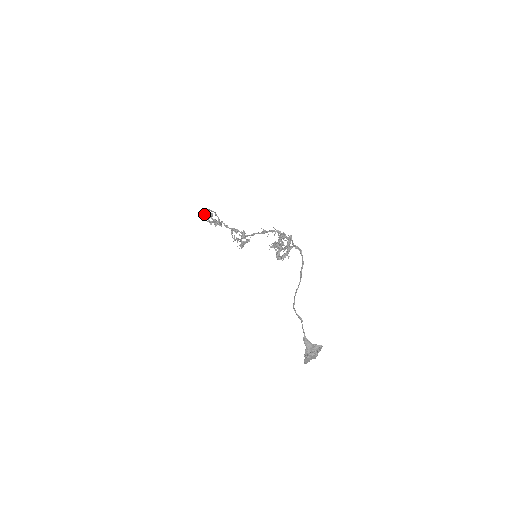
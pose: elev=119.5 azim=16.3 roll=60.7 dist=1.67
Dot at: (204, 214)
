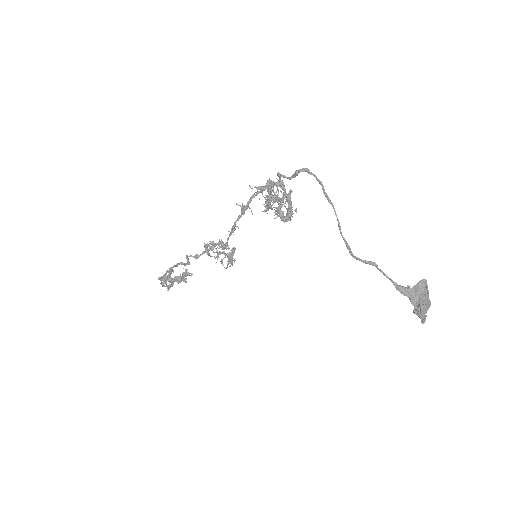
Dot at: (163, 282)
